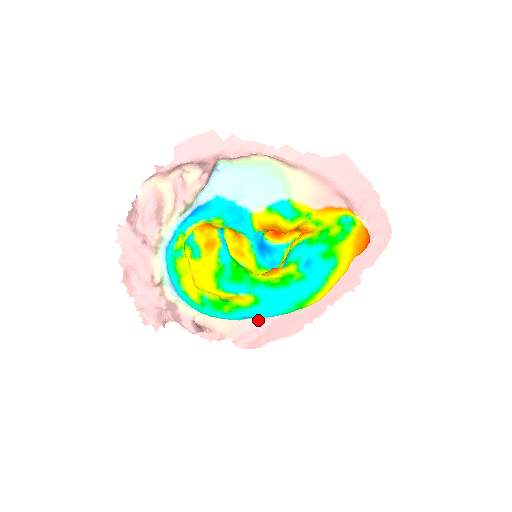
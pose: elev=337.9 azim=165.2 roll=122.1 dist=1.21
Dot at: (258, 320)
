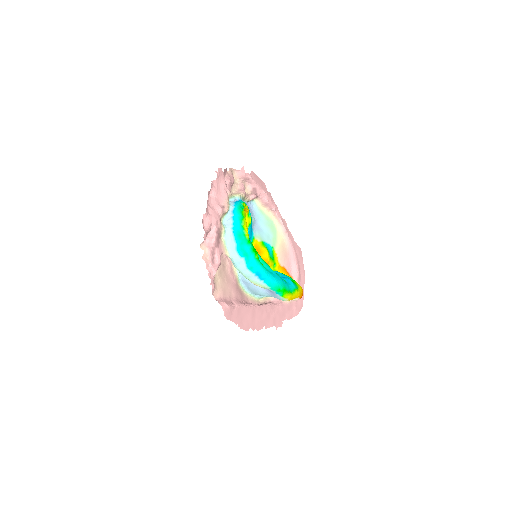
Dot at: (234, 299)
